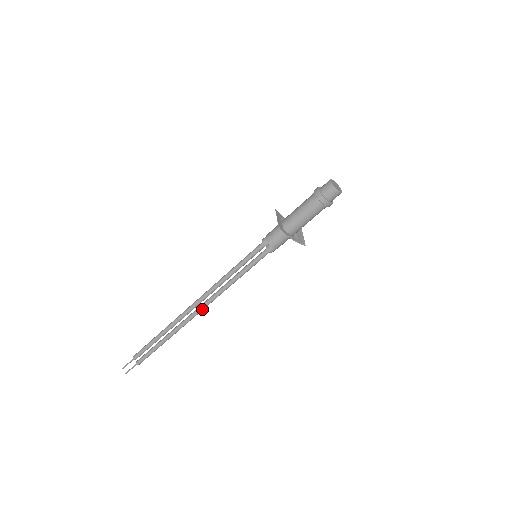
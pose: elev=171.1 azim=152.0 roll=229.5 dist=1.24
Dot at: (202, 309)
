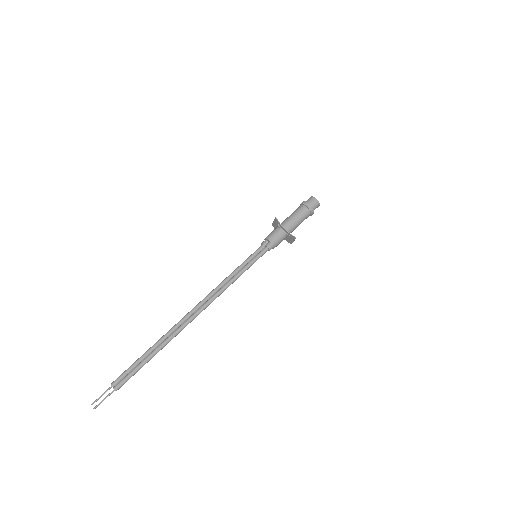
Dot at: (202, 309)
